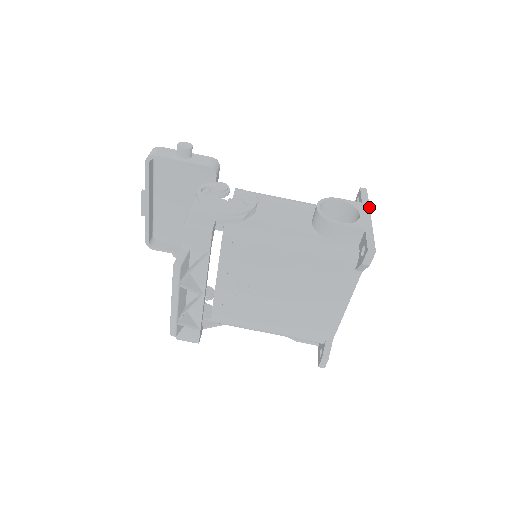
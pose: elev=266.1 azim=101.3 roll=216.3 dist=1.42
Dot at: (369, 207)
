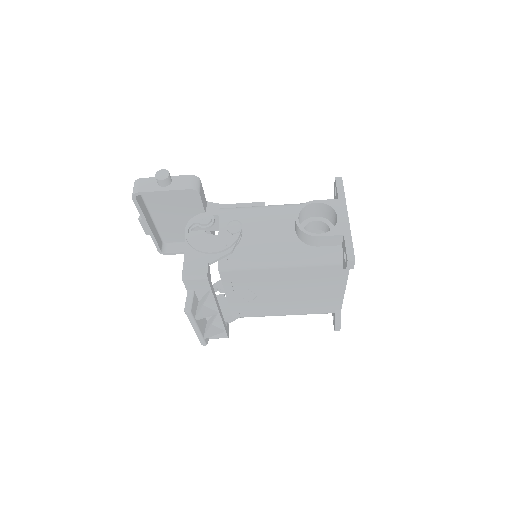
Dot at: (345, 203)
